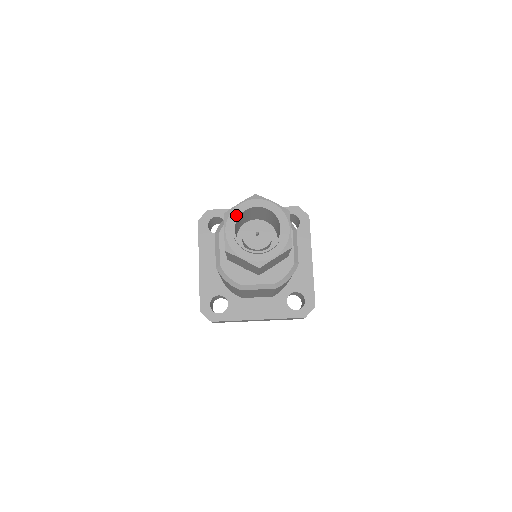
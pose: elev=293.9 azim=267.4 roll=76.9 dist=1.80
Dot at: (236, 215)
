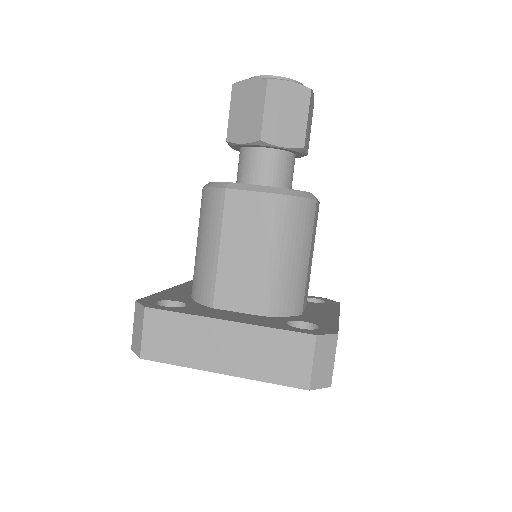
Dot at: occluded
